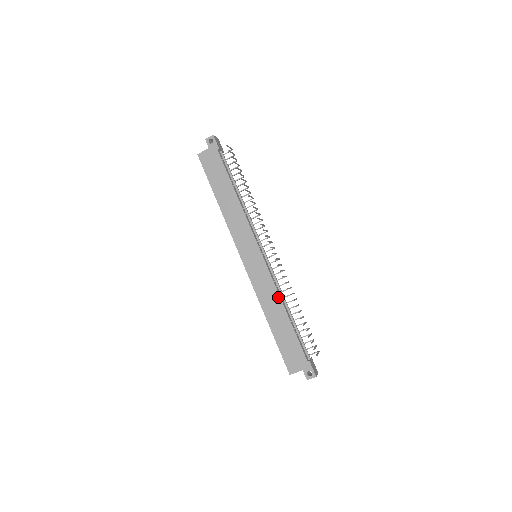
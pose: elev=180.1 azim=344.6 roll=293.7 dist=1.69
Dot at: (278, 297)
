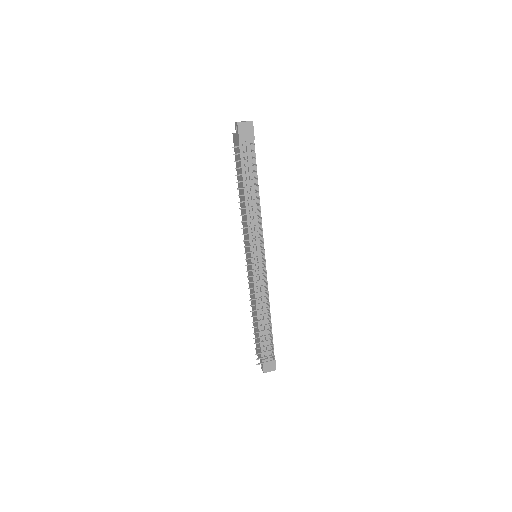
Dot at: (255, 302)
